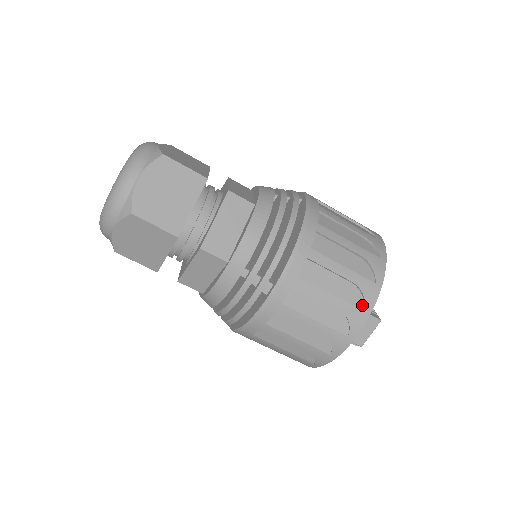
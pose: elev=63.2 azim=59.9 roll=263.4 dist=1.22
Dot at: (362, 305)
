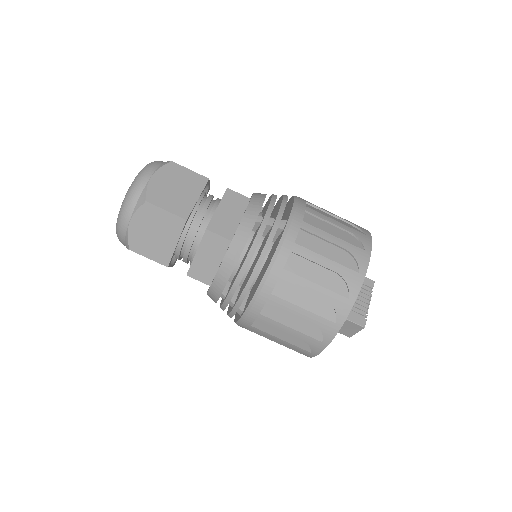
Dot at: (321, 338)
